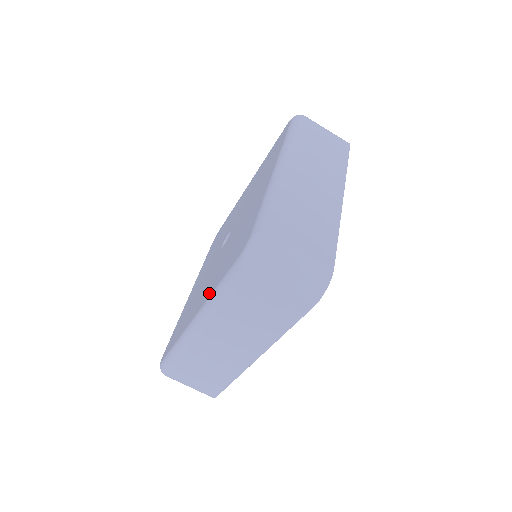
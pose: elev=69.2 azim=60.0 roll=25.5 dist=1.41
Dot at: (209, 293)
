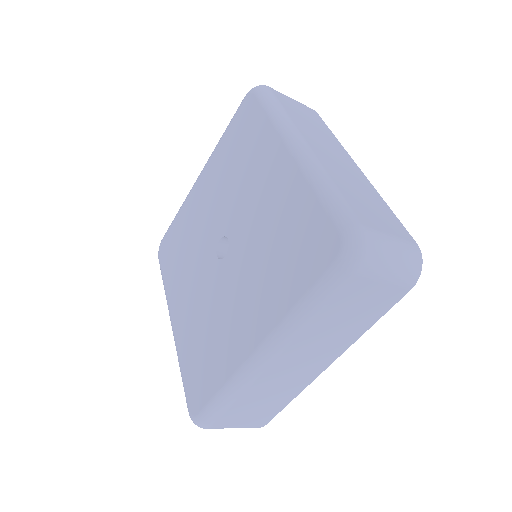
Dot at: (179, 342)
